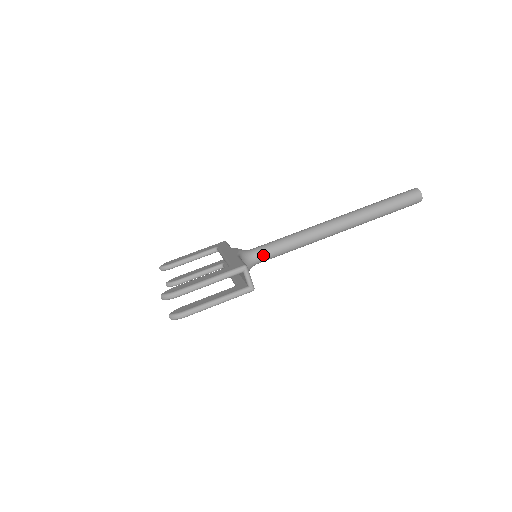
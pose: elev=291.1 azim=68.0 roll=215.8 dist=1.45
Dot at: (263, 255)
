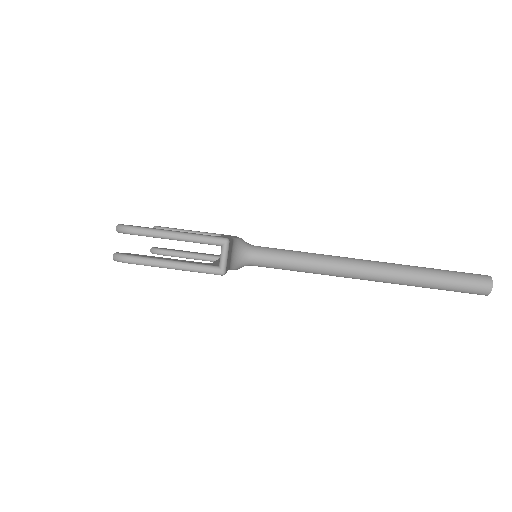
Dot at: (263, 257)
